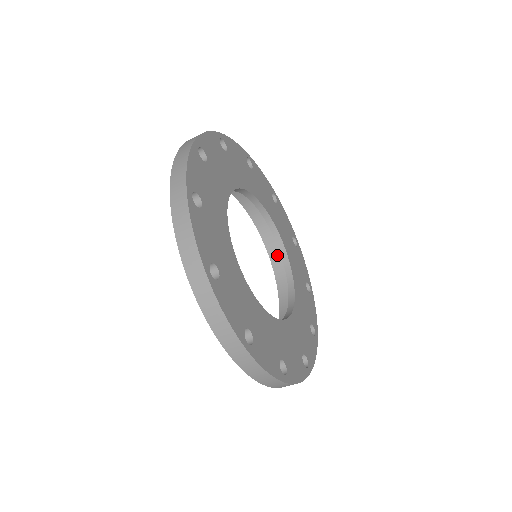
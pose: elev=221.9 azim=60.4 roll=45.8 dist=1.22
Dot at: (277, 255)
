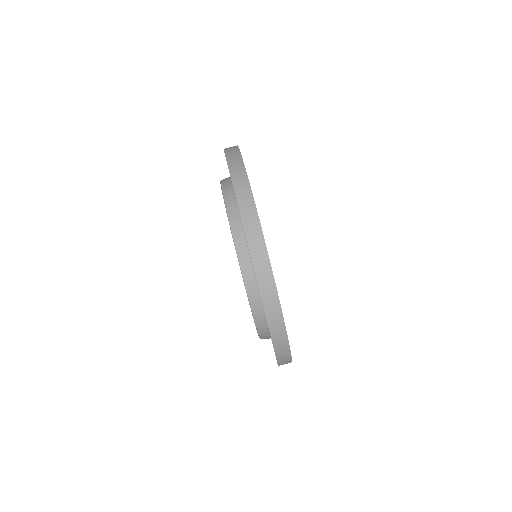
Dot at: occluded
